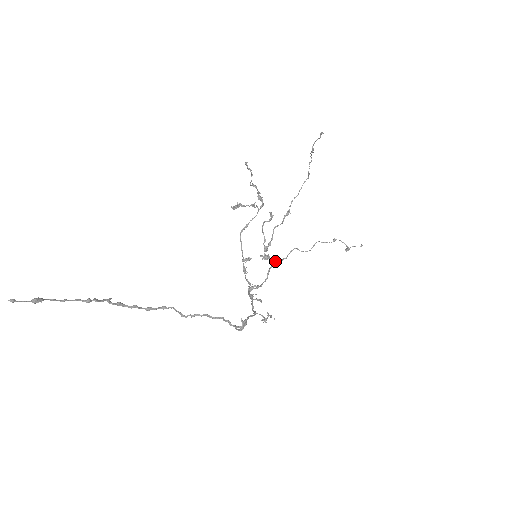
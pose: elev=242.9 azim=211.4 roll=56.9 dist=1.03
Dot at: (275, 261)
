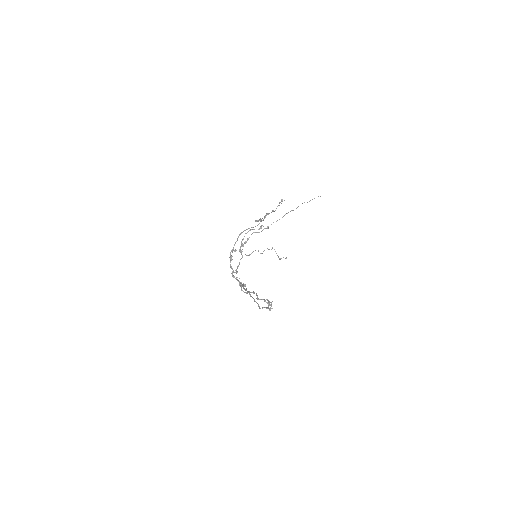
Dot at: occluded
